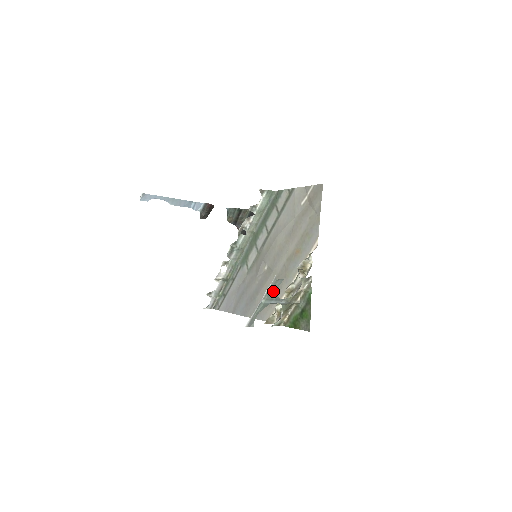
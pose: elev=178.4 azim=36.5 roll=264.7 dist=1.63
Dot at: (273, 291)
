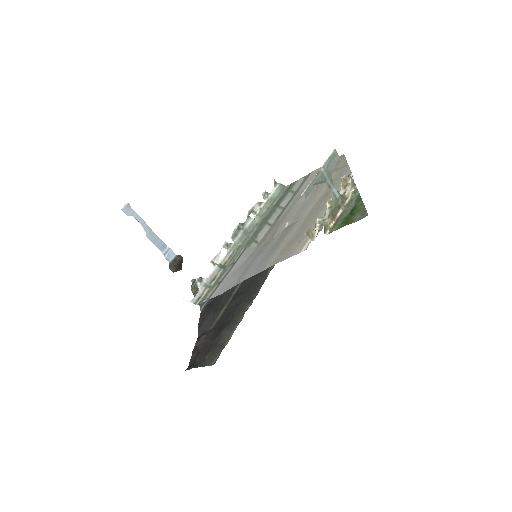
Dot at: (331, 166)
